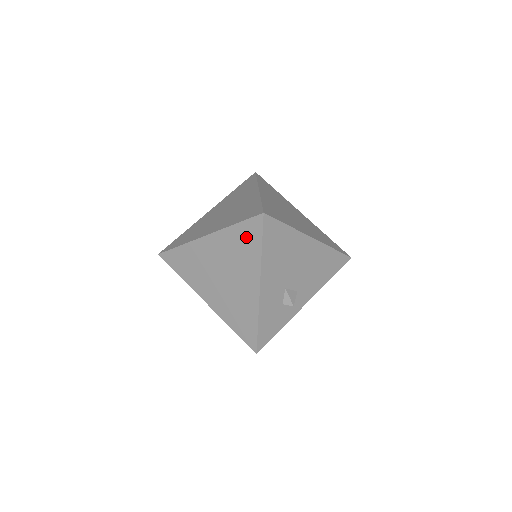
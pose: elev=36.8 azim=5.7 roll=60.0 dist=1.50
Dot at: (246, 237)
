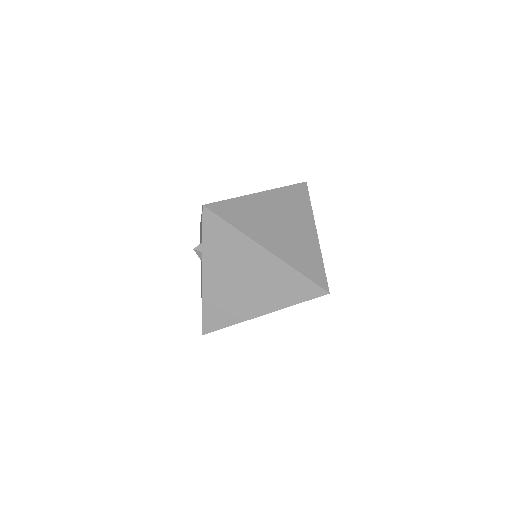
Dot at: occluded
